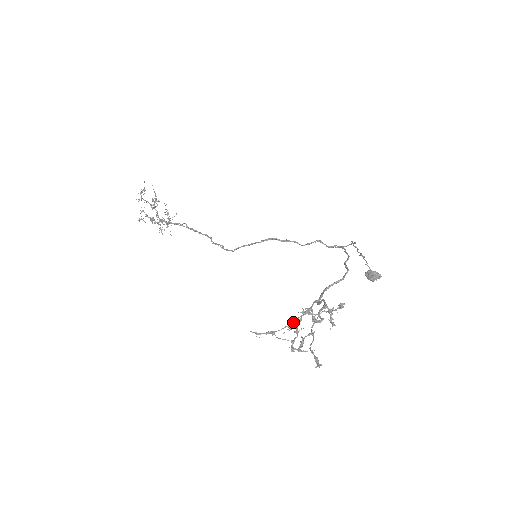
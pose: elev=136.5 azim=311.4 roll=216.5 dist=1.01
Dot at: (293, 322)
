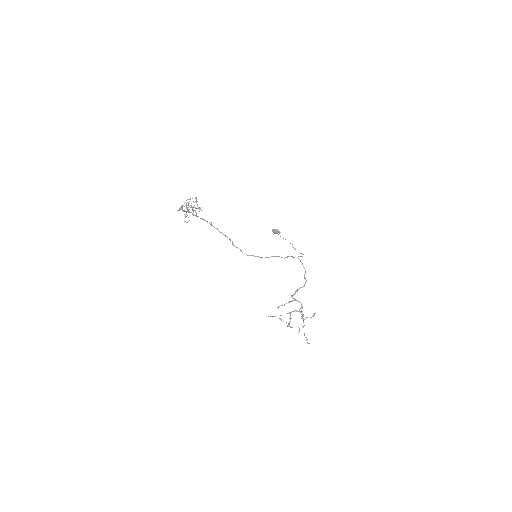
Dot at: (289, 313)
